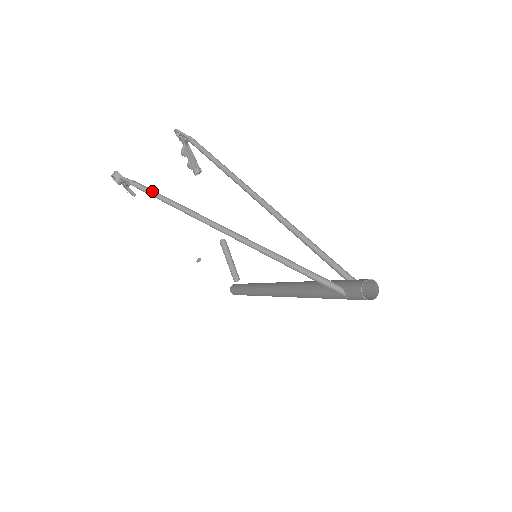
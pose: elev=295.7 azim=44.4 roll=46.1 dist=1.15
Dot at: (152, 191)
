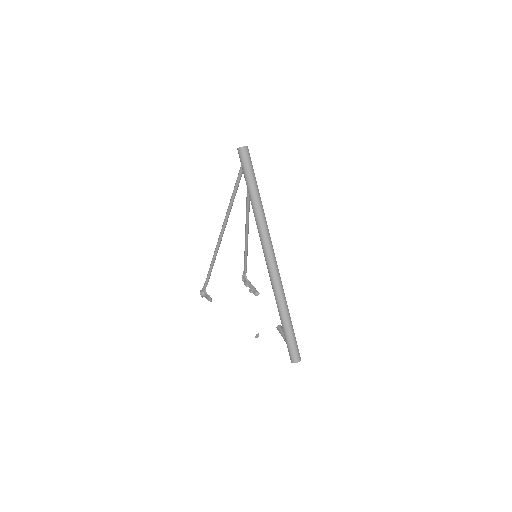
Dot at: (209, 271)
